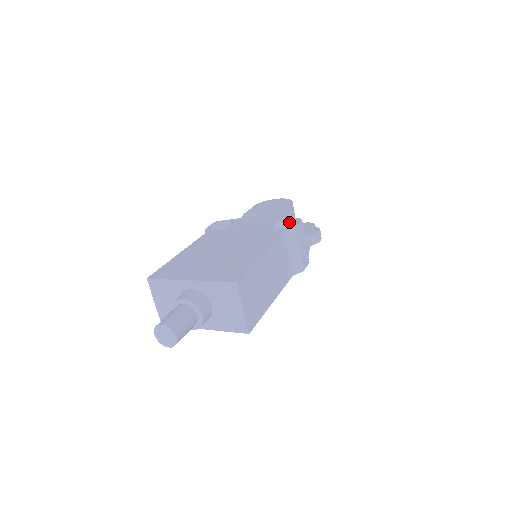
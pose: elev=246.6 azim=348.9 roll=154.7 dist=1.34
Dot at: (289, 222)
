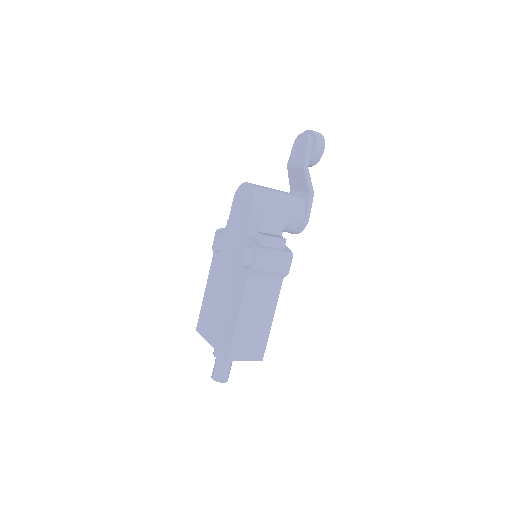
Dot at: (253, 245)
